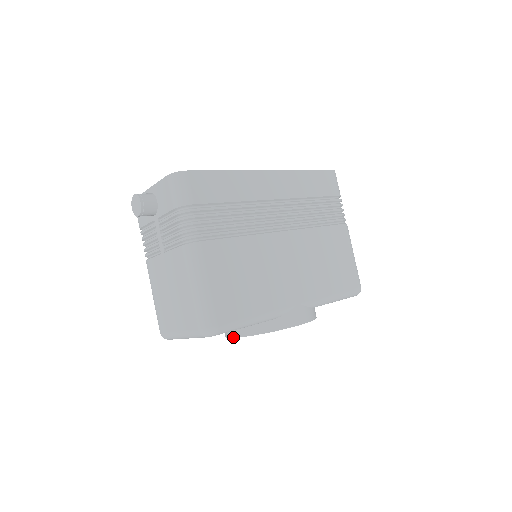
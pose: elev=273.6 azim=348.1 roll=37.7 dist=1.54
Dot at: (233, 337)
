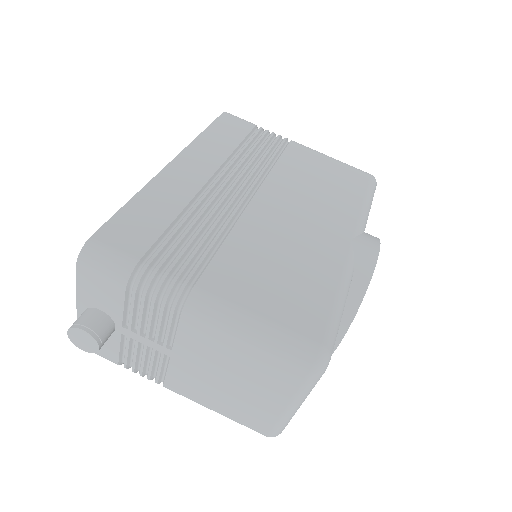
Dot at: (335, 348)
